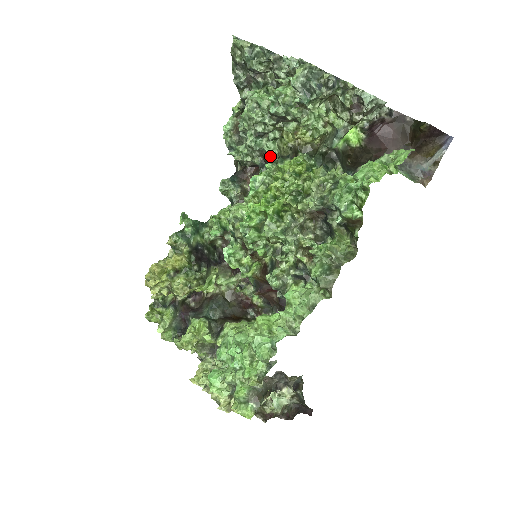
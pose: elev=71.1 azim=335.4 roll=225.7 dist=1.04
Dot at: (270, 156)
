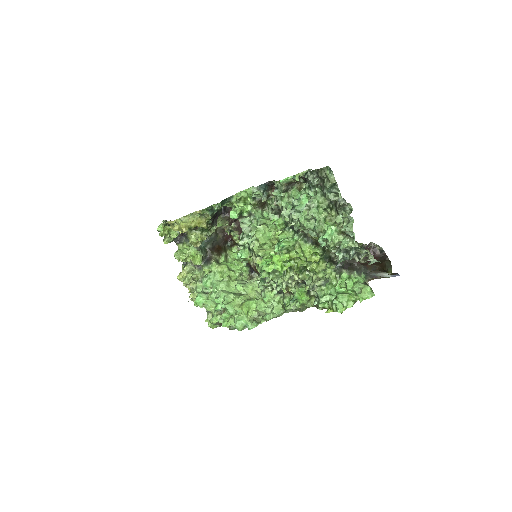
Dot at: (301, 230)
